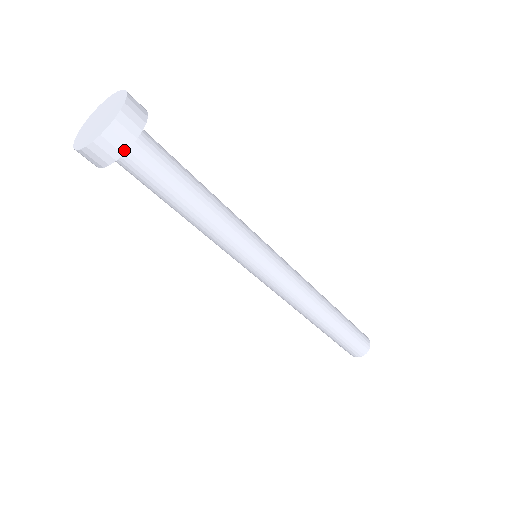
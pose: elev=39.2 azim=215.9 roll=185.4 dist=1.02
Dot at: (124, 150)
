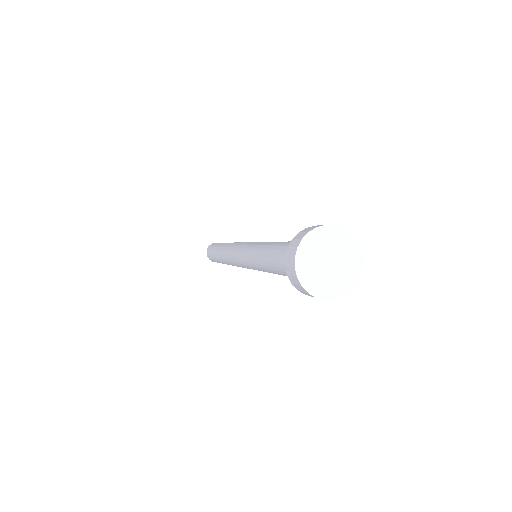
Dot at: occluded
